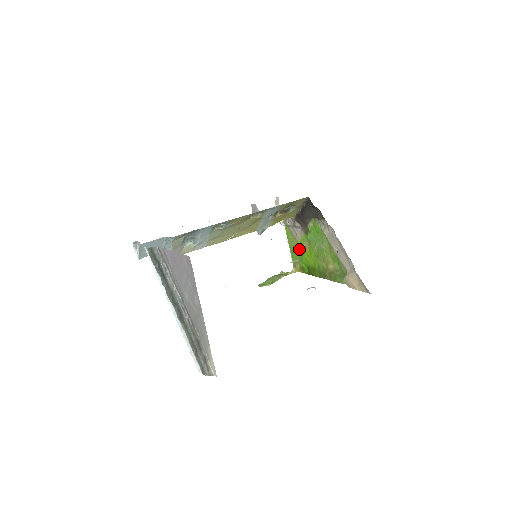
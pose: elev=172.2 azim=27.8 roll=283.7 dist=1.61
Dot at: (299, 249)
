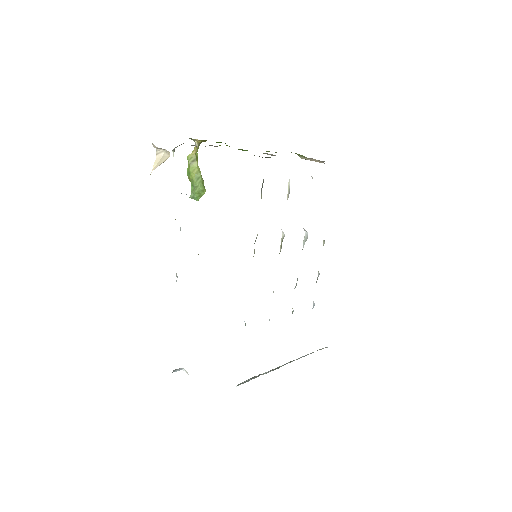
Dot at: occluded
